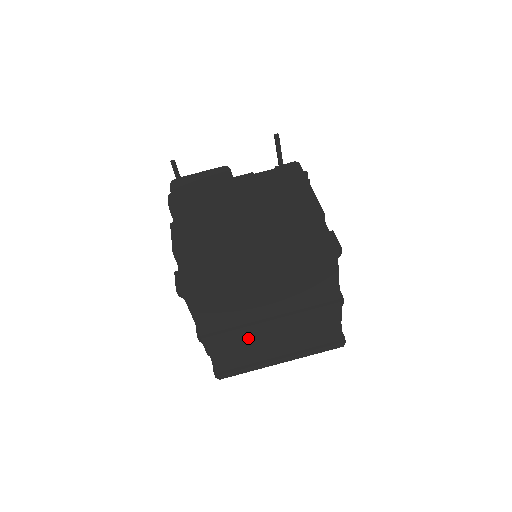
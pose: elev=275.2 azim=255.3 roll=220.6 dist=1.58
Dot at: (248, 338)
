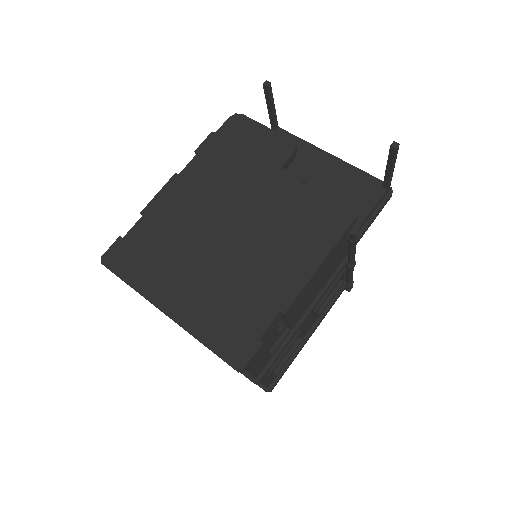
Dot at: occluded
